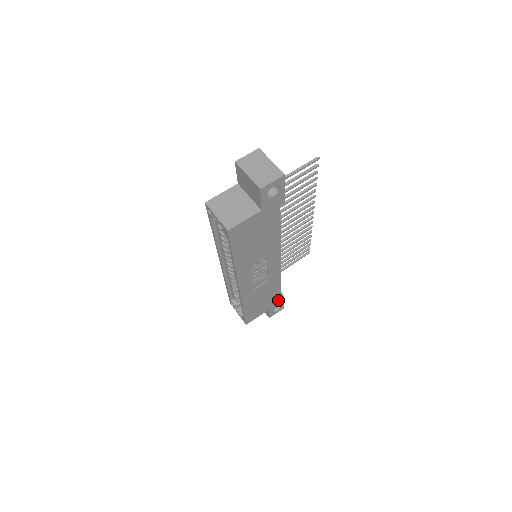
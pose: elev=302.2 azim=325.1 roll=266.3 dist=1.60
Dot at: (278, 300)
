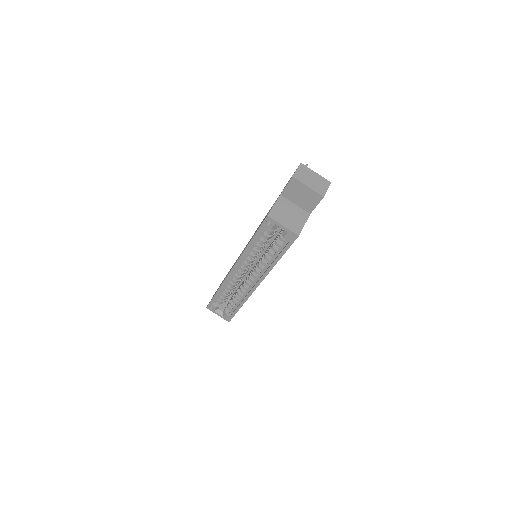
Dot at: occluded
